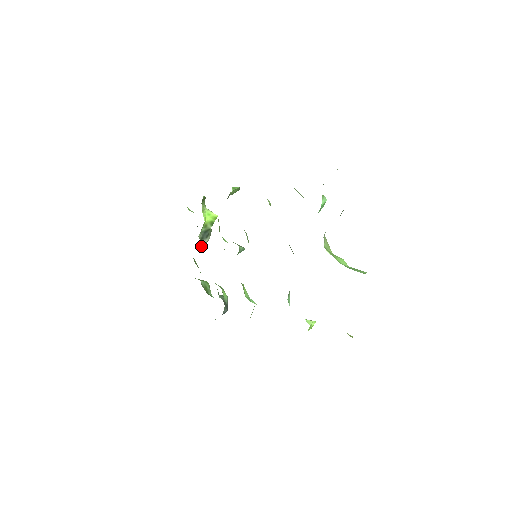
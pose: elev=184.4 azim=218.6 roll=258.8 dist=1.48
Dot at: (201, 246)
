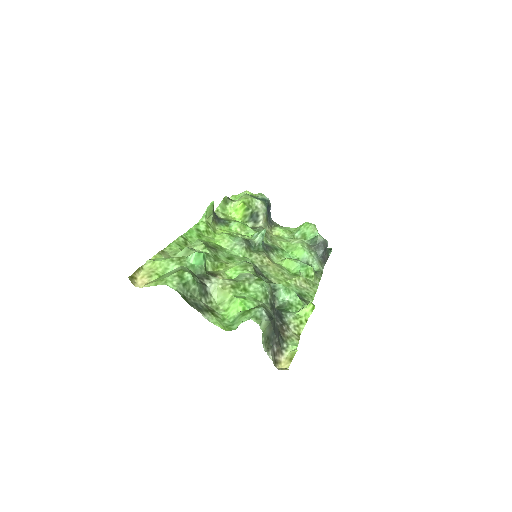
Dot at: (265, 220)
